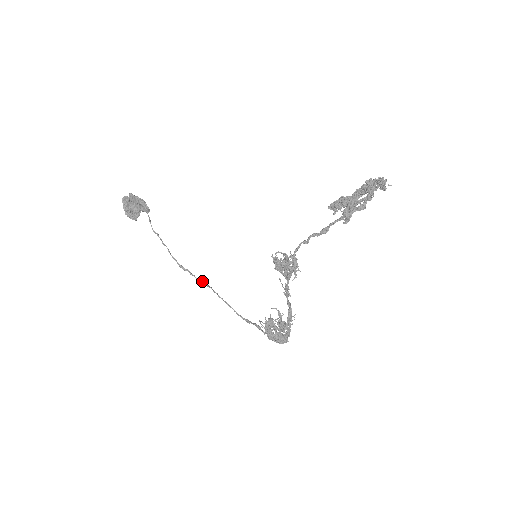
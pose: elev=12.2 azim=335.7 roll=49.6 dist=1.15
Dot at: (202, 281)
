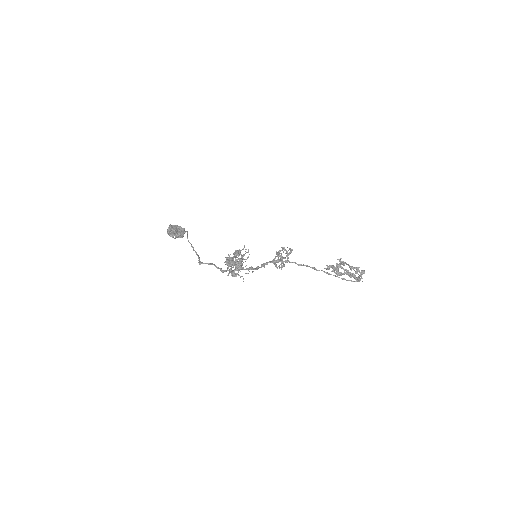
Dot at: occluded
